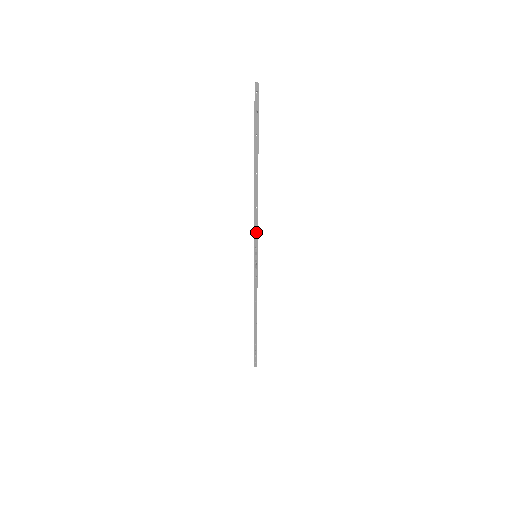
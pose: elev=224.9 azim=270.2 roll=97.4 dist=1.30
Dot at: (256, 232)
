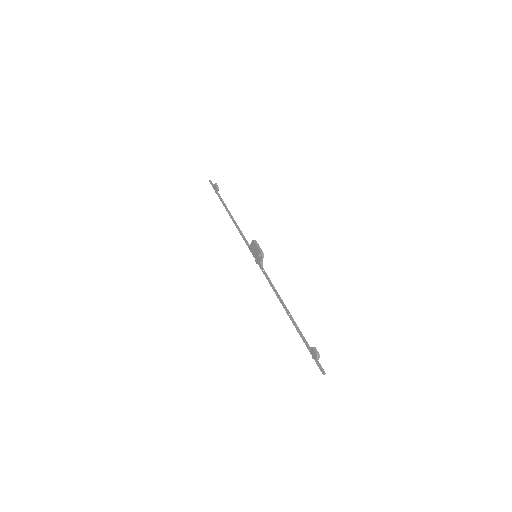
Dot at: (266, 275)
